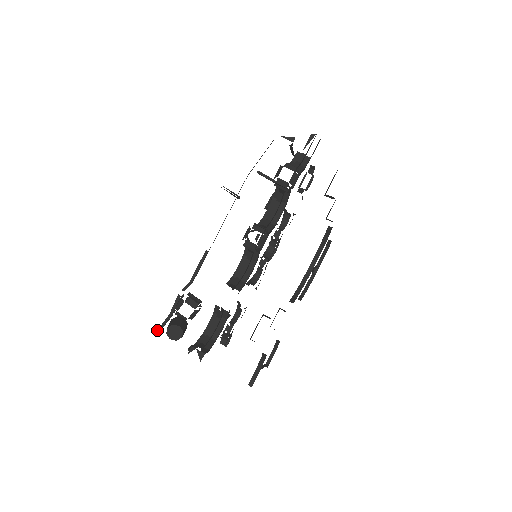
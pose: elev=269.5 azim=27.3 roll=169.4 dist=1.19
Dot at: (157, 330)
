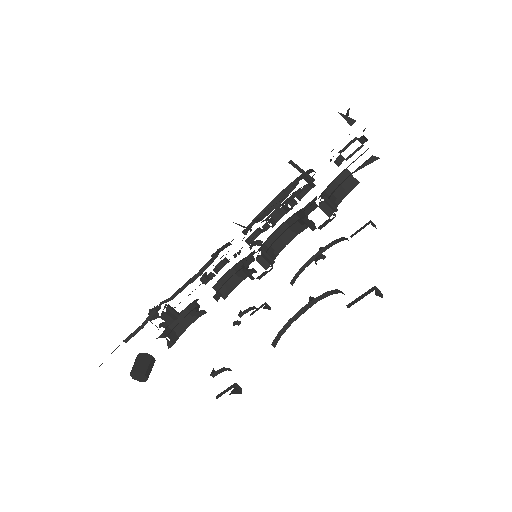
Dot at: (125, 340)
